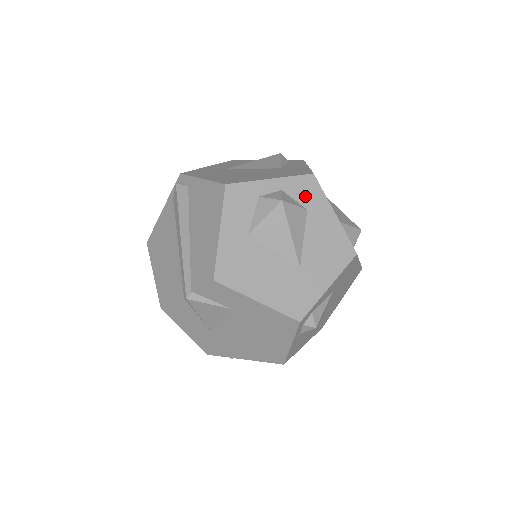
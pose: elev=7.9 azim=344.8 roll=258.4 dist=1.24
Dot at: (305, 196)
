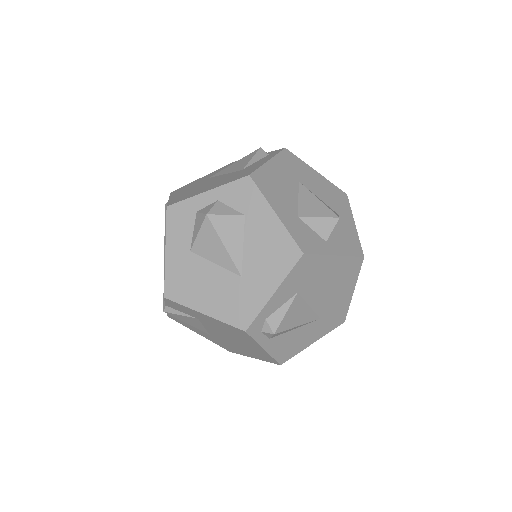
Dot at: (242, 201)
